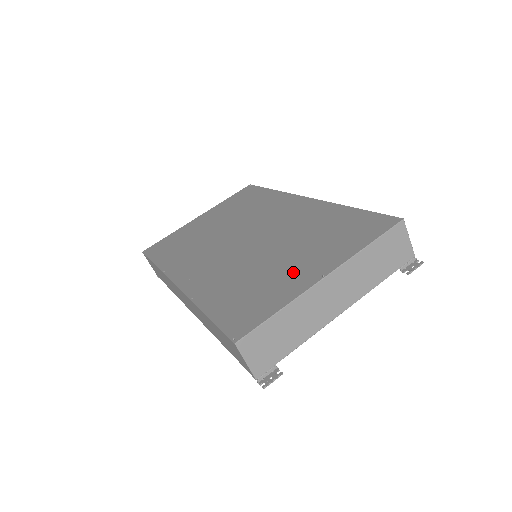
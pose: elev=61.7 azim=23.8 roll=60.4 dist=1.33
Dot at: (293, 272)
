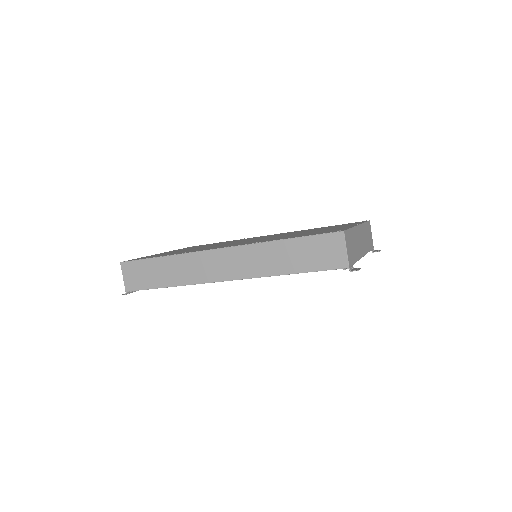
Dot at: occluded
